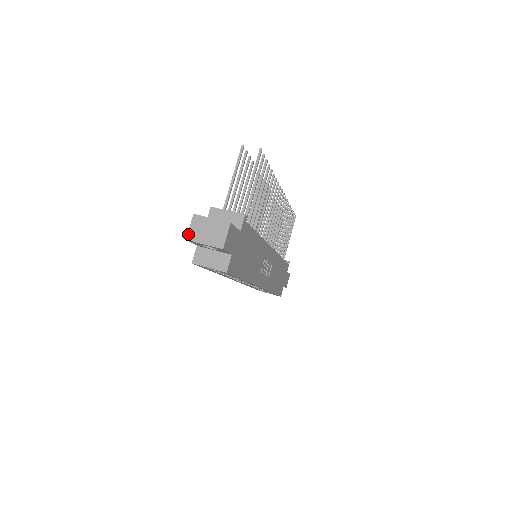
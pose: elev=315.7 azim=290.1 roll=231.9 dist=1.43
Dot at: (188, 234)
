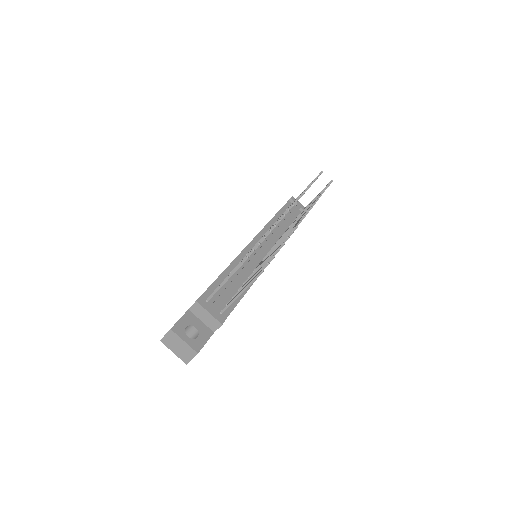
Dot at: (162, 339)
